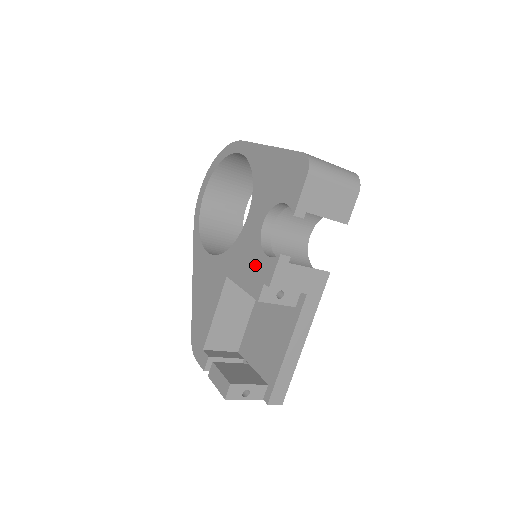
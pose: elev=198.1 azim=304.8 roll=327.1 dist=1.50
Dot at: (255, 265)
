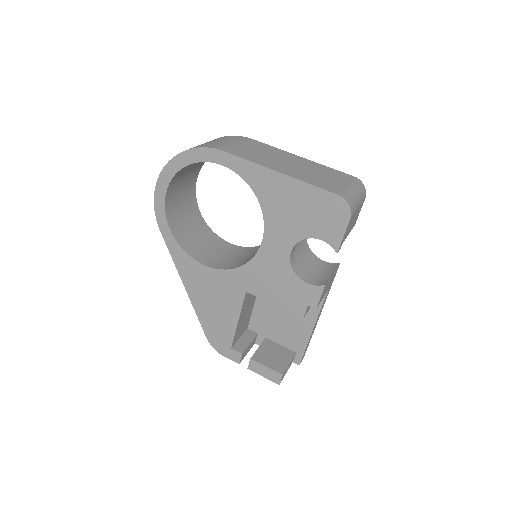
Dot at: (290, 289)
